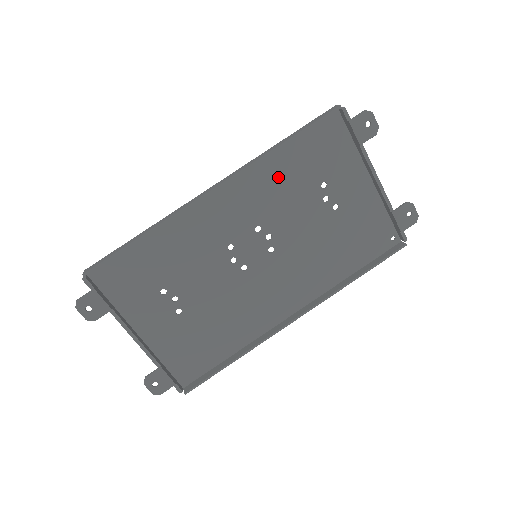
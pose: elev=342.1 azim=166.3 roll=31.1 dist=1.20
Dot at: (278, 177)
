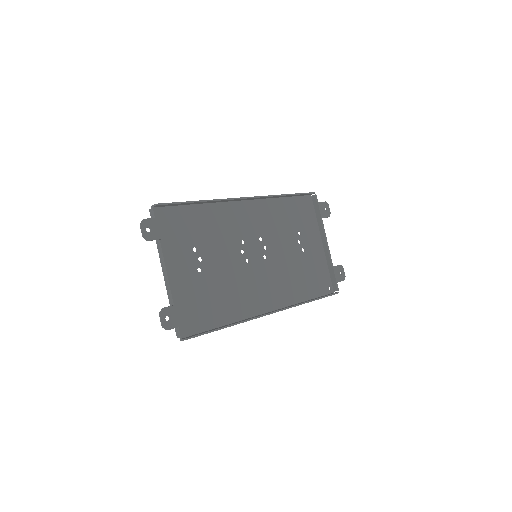
Dot at: (278, 214)
